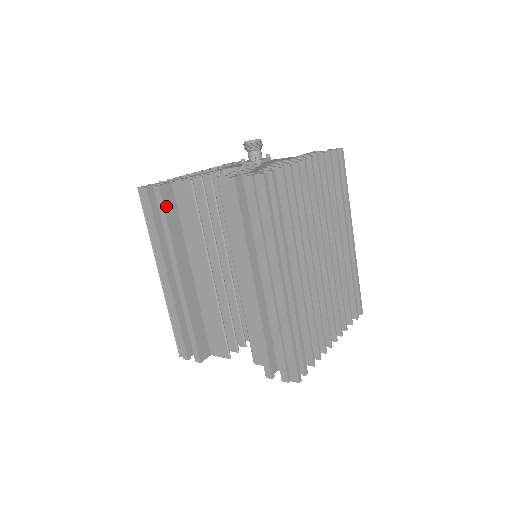
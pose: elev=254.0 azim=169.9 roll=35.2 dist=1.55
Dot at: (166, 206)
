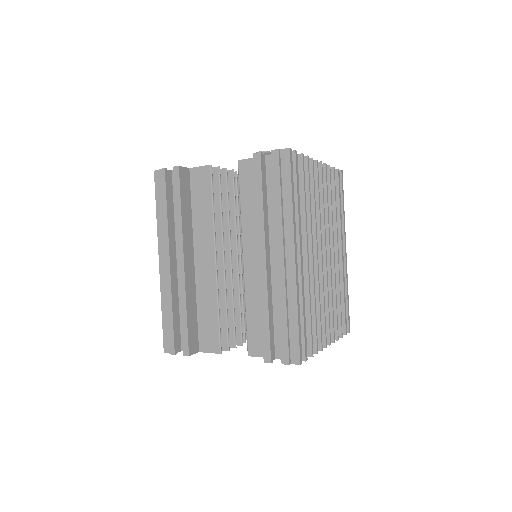
Dot at: (182, 187)
